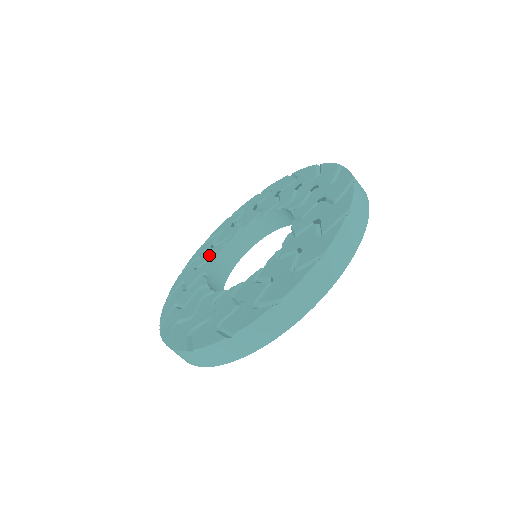
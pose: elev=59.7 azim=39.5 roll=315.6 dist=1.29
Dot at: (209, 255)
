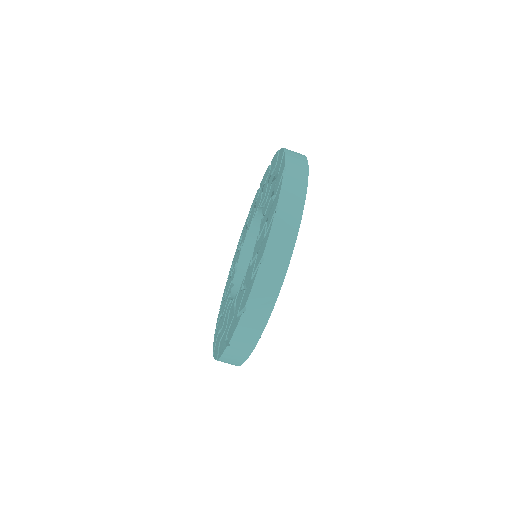
Dot at: (250, 219)
